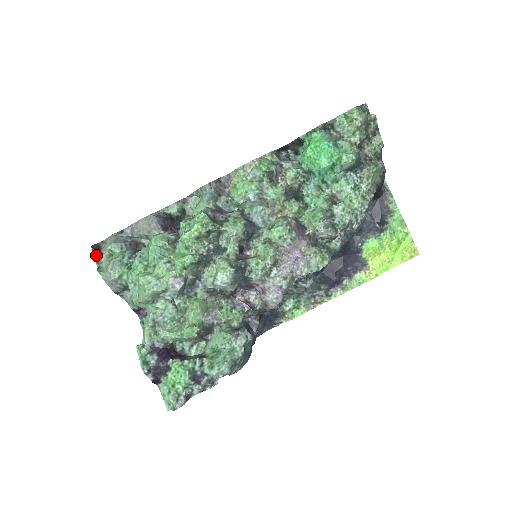
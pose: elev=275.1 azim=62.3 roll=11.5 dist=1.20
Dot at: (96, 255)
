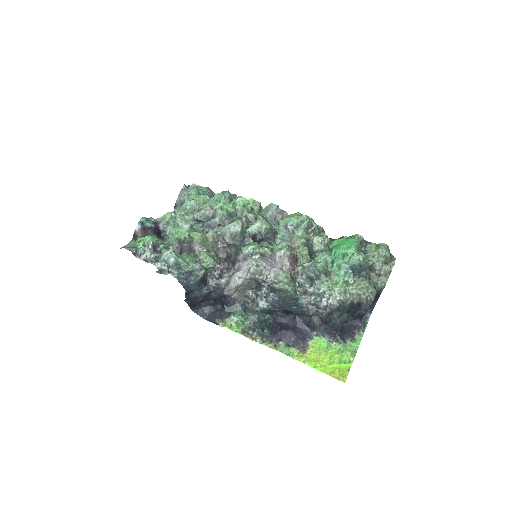
Dot at: occluded
